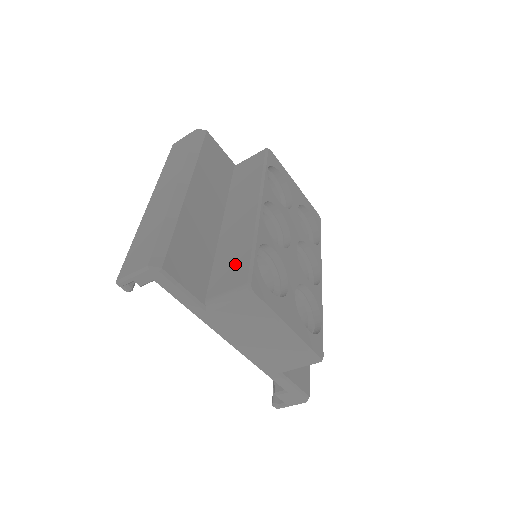
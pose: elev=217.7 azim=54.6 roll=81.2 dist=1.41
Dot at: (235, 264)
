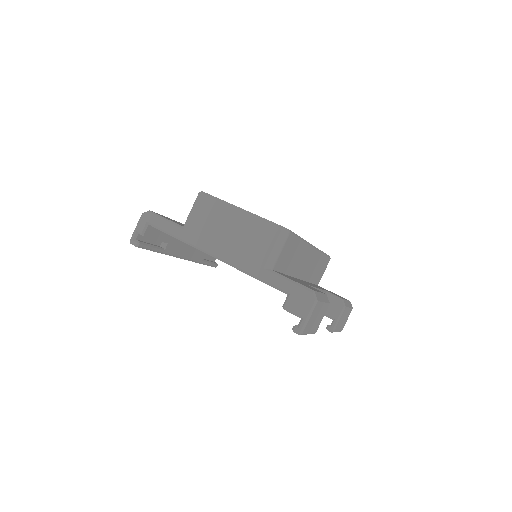
Dot at: occluded
